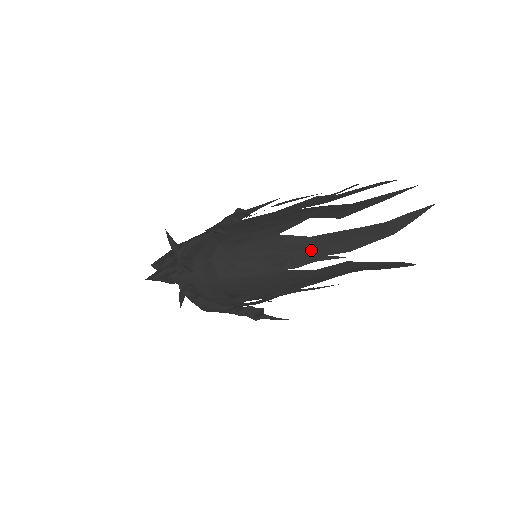
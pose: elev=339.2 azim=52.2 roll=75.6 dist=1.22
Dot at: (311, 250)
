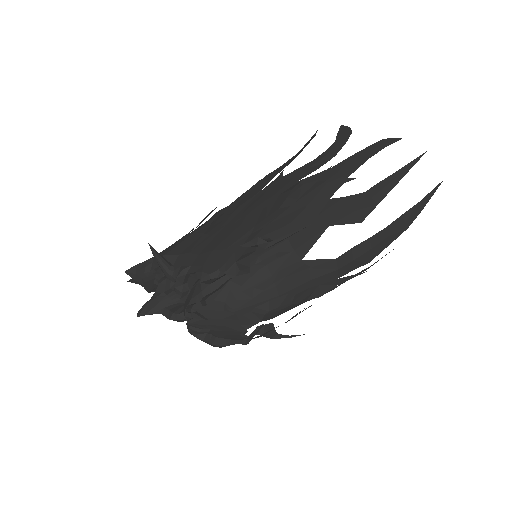
Dot at: (335, 273)
